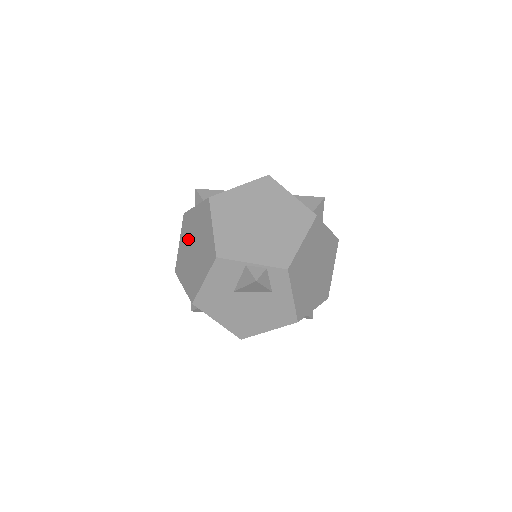
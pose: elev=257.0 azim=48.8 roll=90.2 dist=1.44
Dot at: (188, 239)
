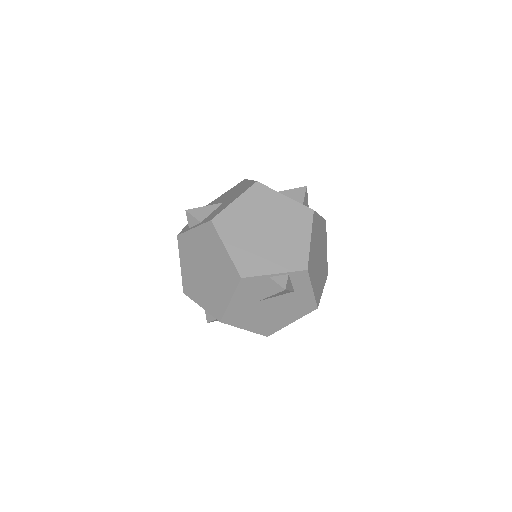
Dot at: (193, 261)
